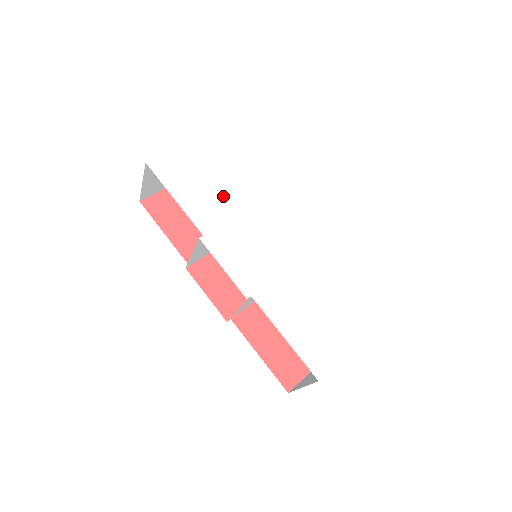
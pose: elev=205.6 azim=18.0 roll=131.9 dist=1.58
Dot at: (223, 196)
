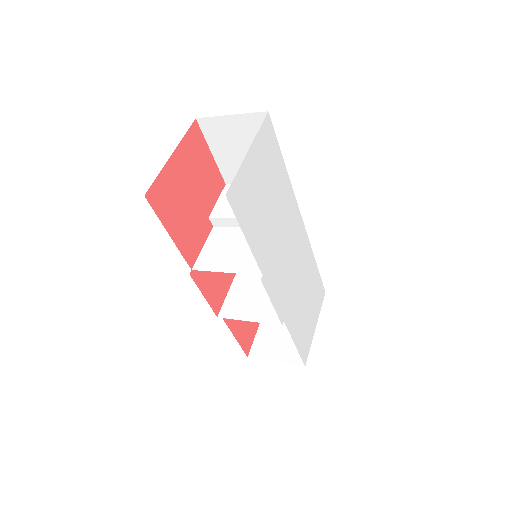
Dot at: (270, 218)
